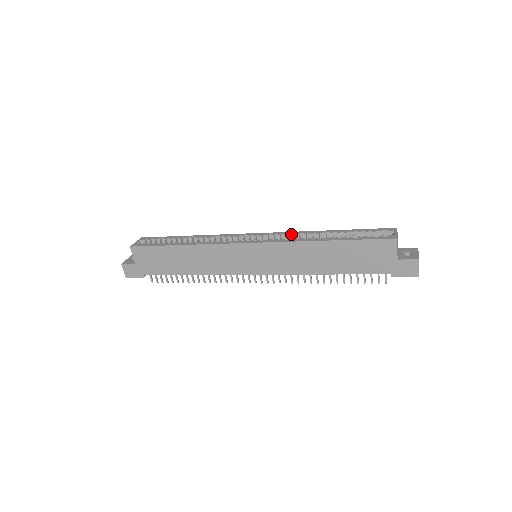
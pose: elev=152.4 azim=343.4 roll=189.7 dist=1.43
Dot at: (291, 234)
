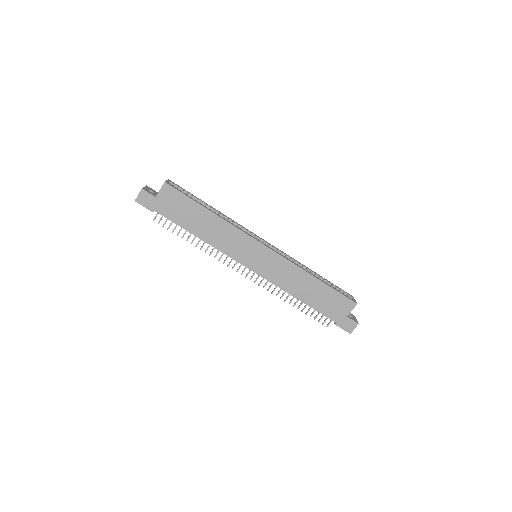
Dot at: (291, 257)
